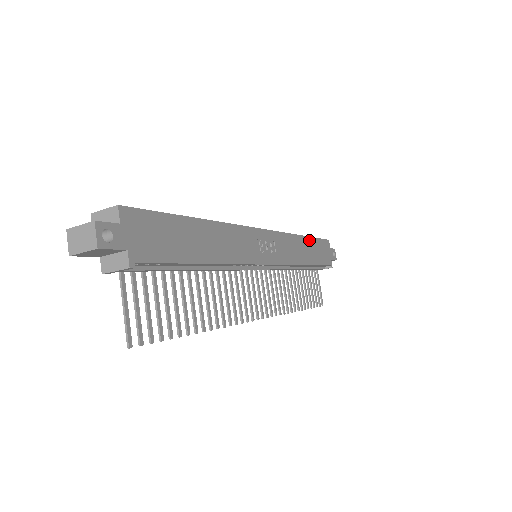
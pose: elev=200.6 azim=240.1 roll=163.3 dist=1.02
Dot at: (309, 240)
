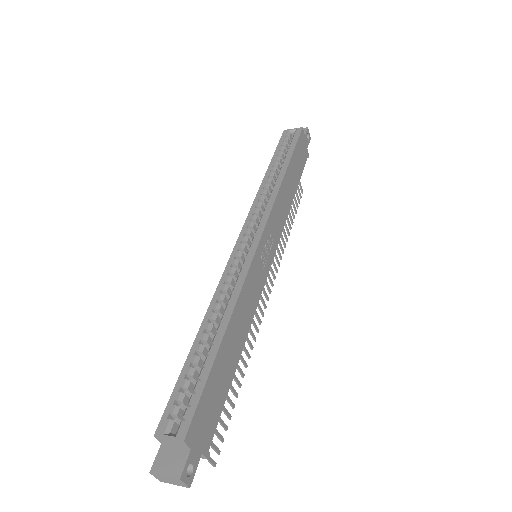
Dot at: (290, 166)
